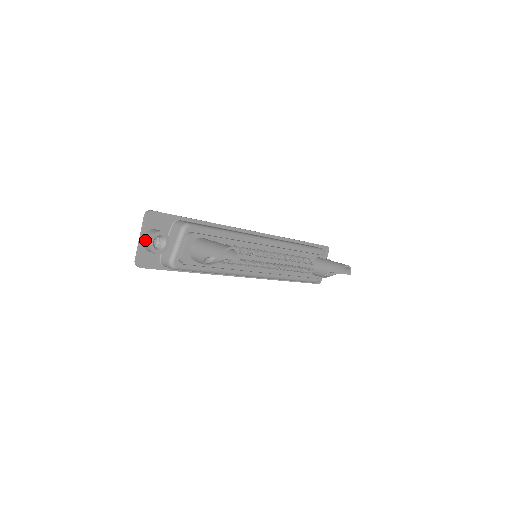
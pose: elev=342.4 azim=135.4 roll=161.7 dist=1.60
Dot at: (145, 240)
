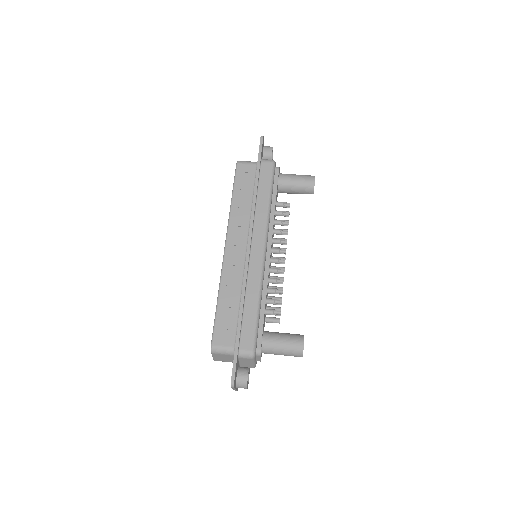
Dot at: occluded
